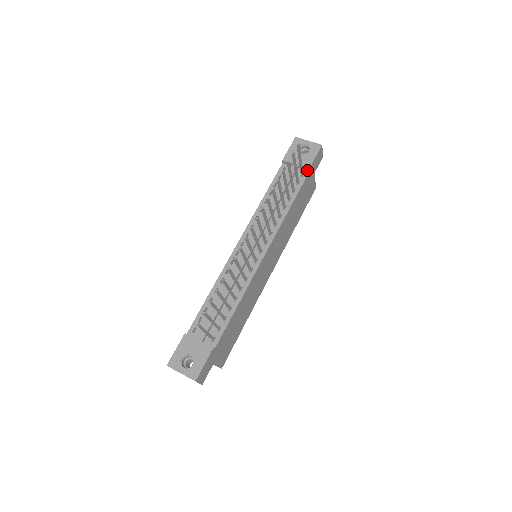
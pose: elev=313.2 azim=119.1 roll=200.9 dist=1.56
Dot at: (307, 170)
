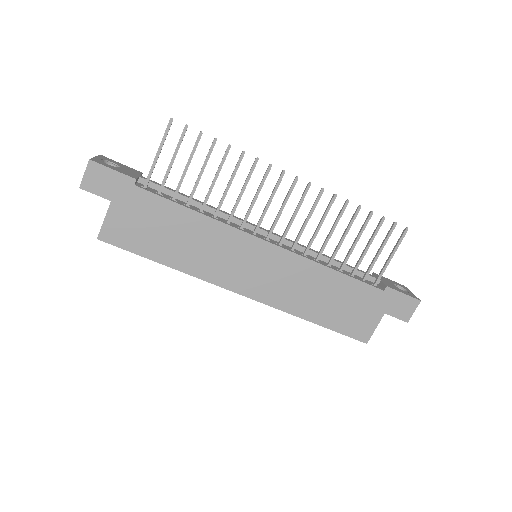
Dot at: (384, 288)
